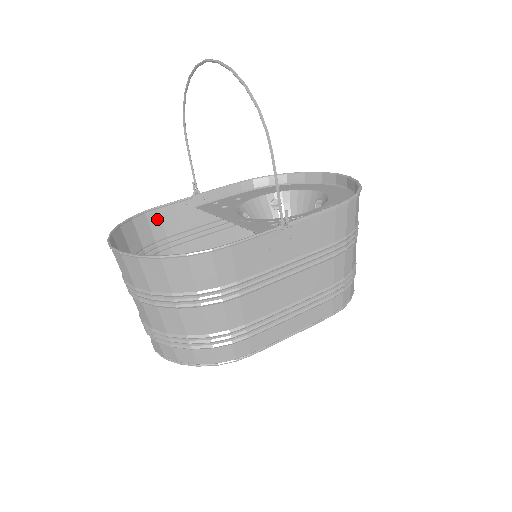
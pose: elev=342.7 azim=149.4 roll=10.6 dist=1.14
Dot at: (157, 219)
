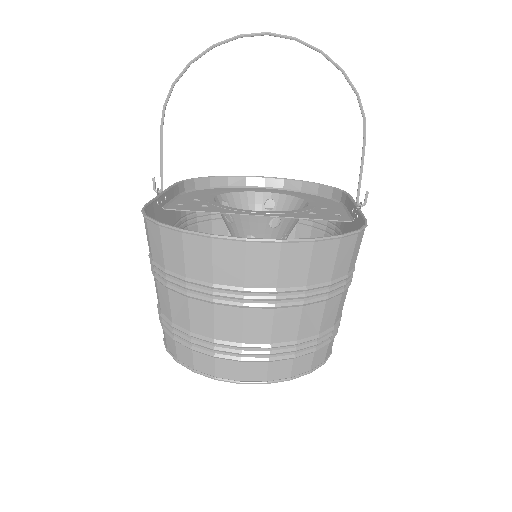
Dot at: occluded
